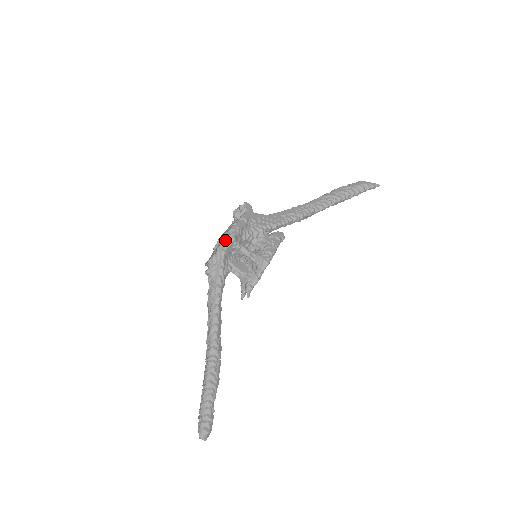
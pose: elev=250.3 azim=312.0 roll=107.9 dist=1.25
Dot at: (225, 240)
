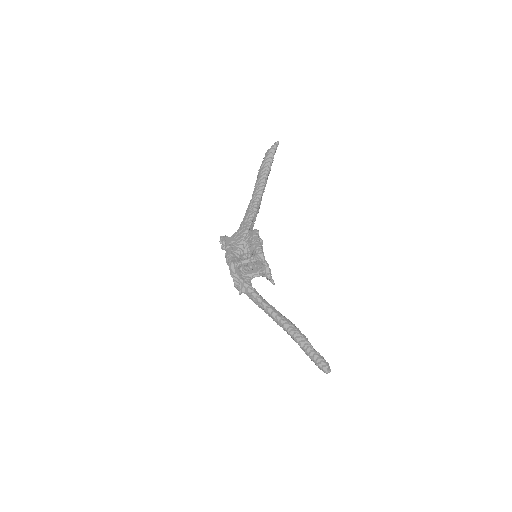
Dot at: (229, 268)
